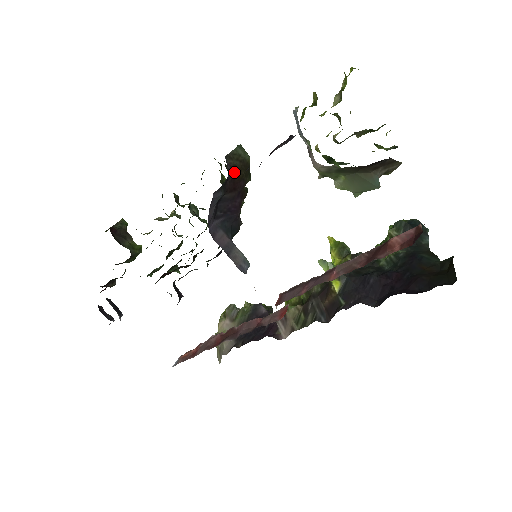
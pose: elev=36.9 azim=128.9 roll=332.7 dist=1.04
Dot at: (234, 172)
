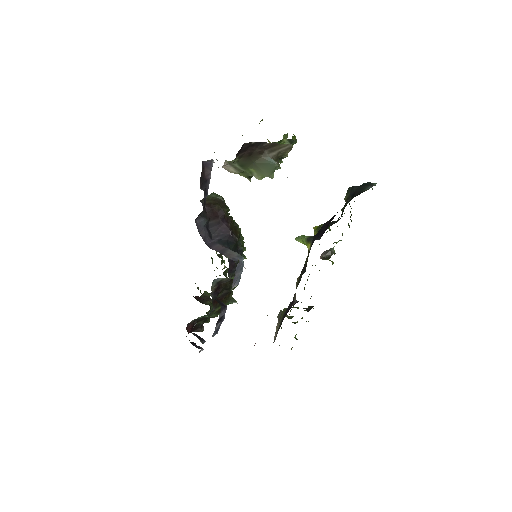
Dot at: (210, 206)
